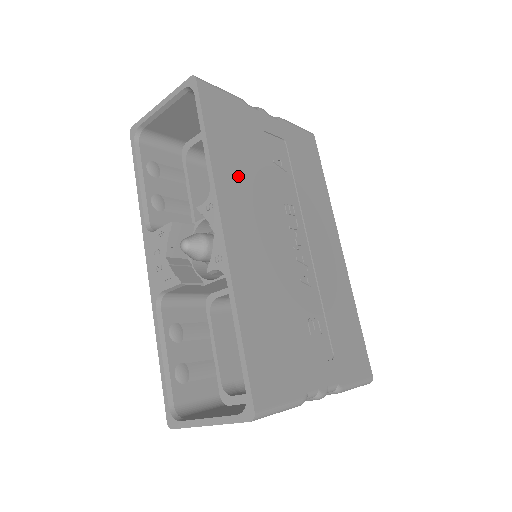
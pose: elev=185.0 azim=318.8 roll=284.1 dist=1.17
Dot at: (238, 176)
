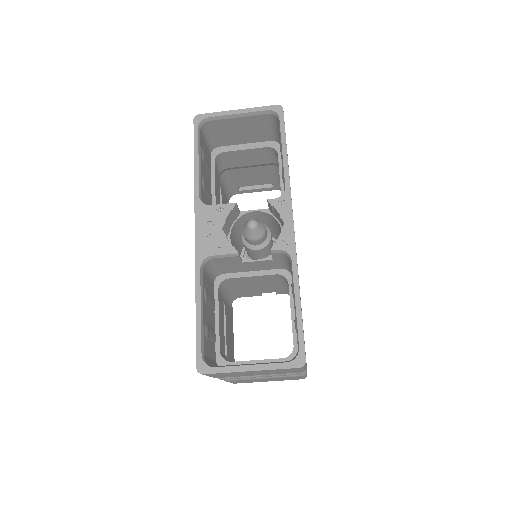
Dot at: occluded
